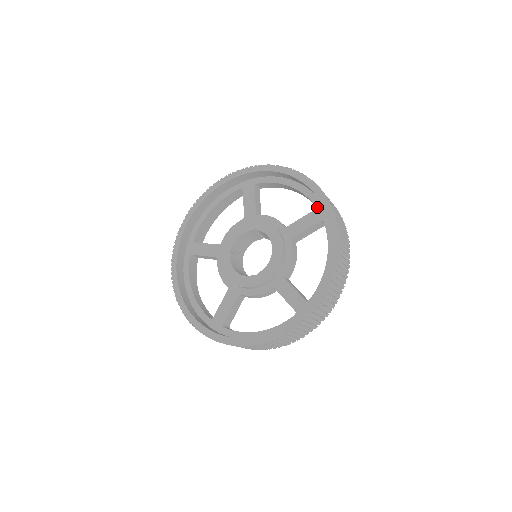
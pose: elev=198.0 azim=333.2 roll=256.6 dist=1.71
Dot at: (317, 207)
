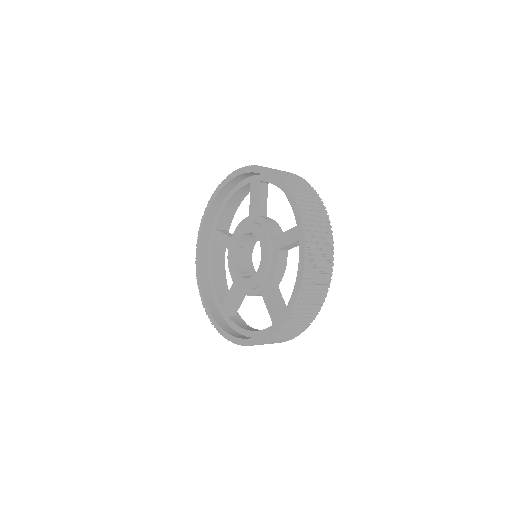
Dot at: occluded
